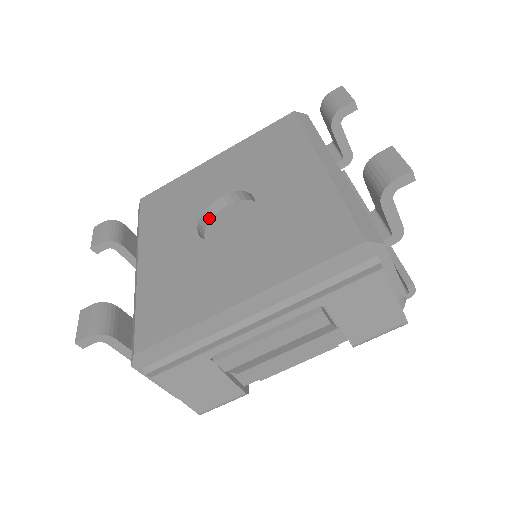
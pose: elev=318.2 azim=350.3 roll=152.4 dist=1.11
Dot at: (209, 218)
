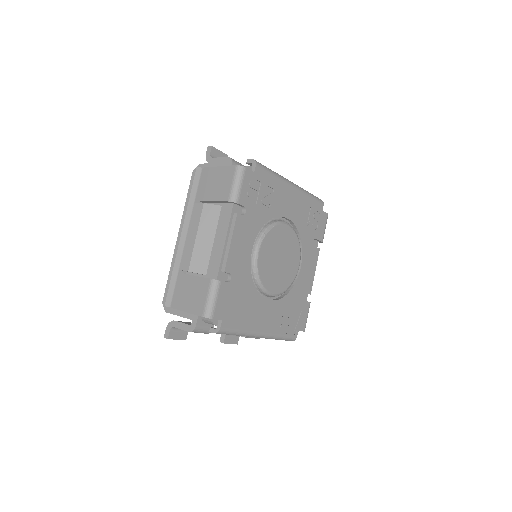
Dot at: occluded
